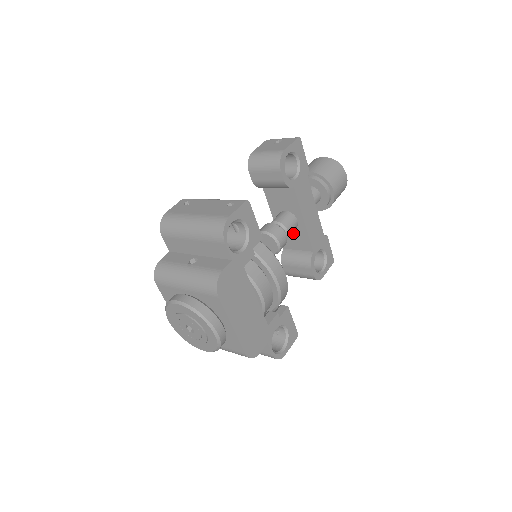
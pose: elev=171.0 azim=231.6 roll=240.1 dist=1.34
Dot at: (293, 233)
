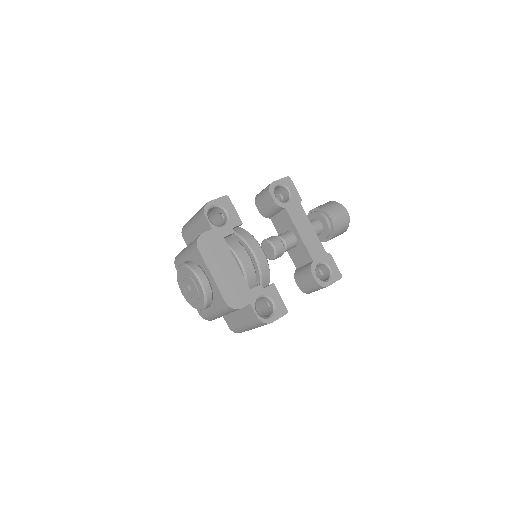
Dot at: (297, 250)
